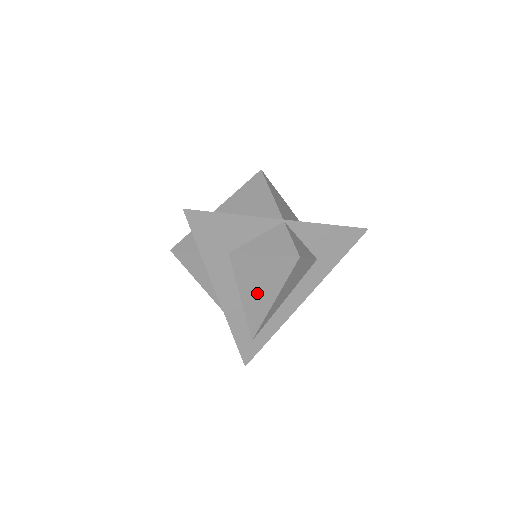
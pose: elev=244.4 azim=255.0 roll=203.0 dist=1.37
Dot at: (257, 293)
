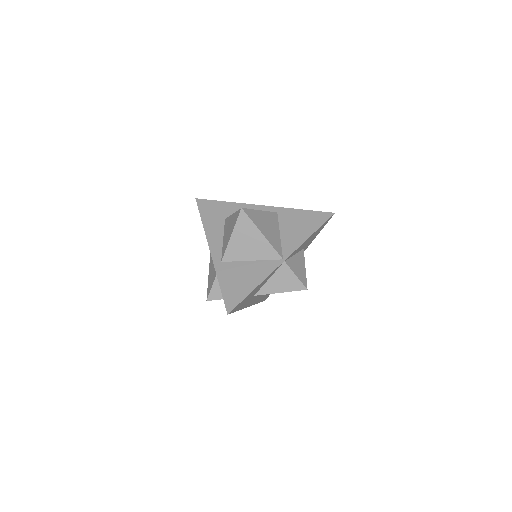
Dot at: occluded
